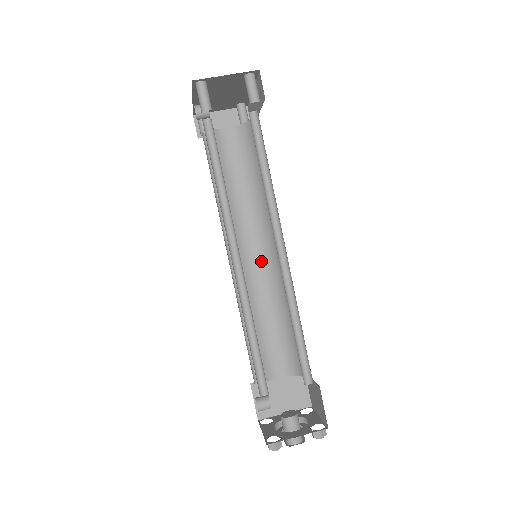
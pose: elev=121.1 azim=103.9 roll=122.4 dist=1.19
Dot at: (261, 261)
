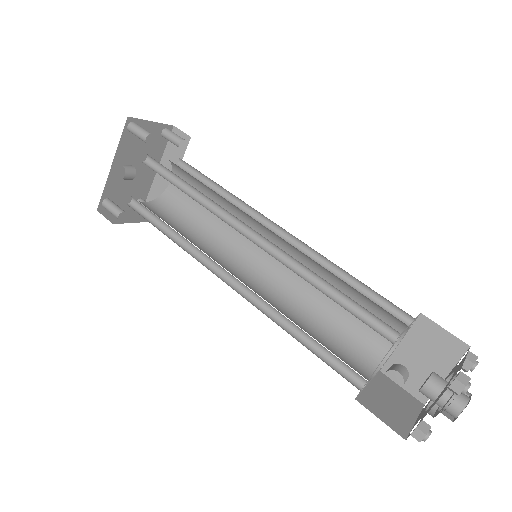
Dot at: (255, 282)
